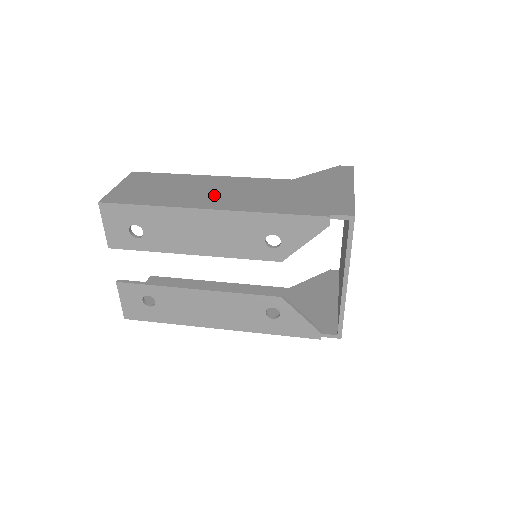
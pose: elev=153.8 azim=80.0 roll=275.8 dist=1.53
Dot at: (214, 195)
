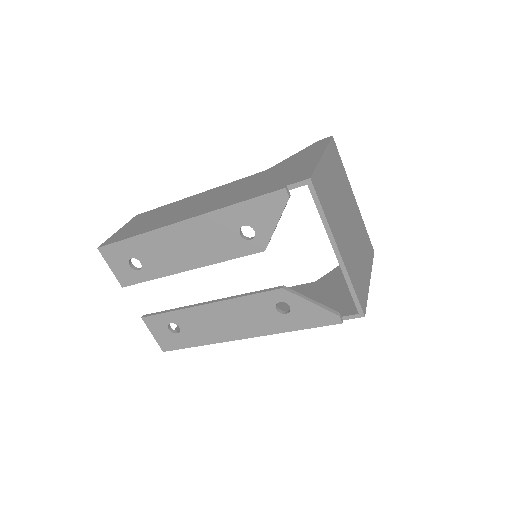
Dot at: (190, 209)
